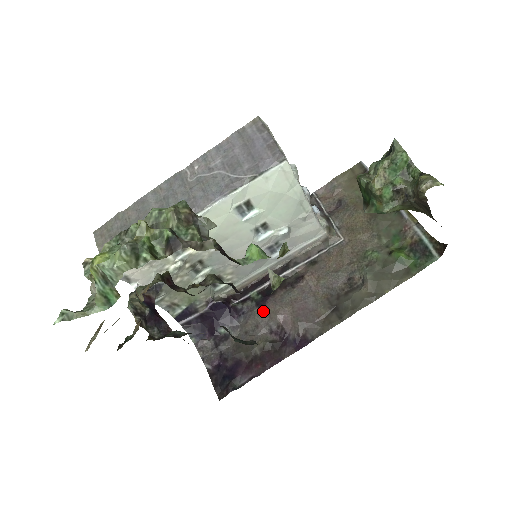
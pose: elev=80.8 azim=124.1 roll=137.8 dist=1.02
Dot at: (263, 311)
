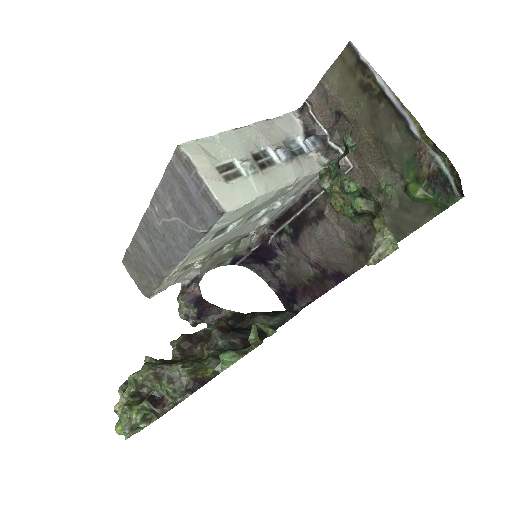
Dot at: (298, 249)
